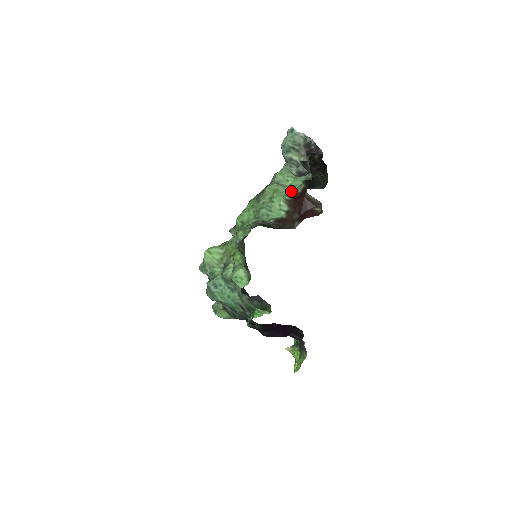
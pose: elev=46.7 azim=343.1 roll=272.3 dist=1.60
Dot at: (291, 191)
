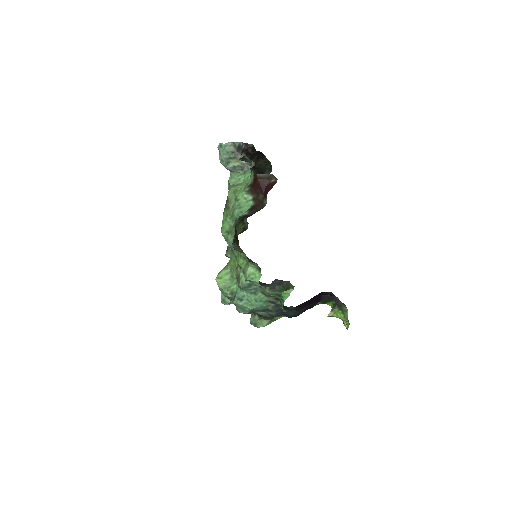
Dot at: (247, 184)
